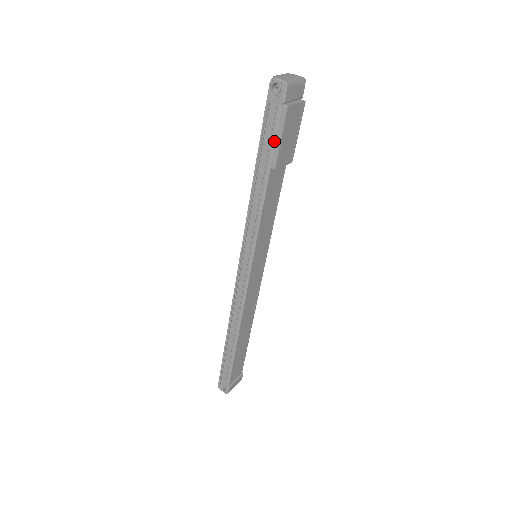
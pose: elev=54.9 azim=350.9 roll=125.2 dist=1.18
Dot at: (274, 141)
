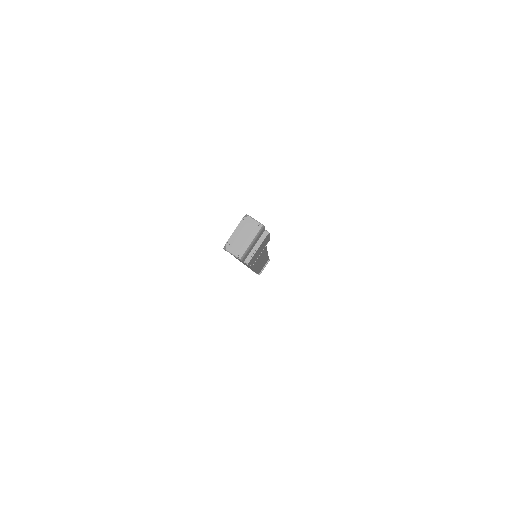
Dot at: occluded
